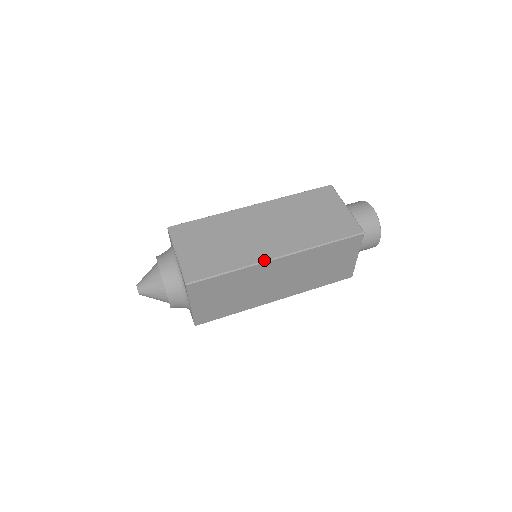
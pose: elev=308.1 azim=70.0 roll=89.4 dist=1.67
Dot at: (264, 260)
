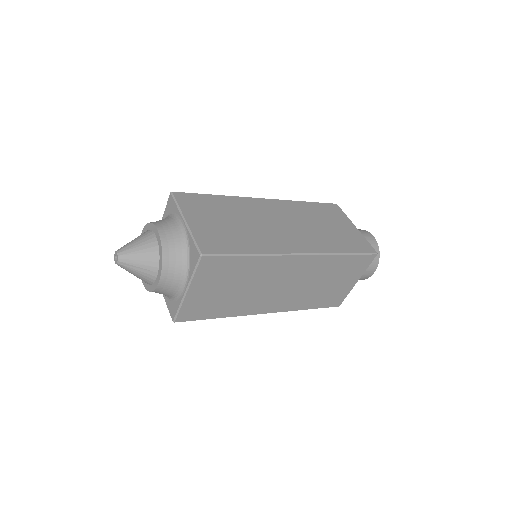
Dot at: (249, 198)
